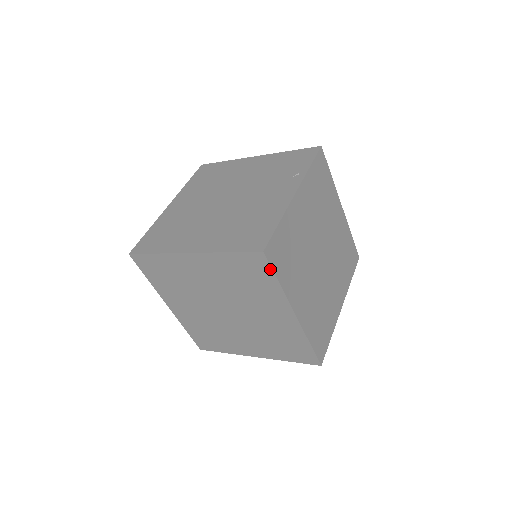
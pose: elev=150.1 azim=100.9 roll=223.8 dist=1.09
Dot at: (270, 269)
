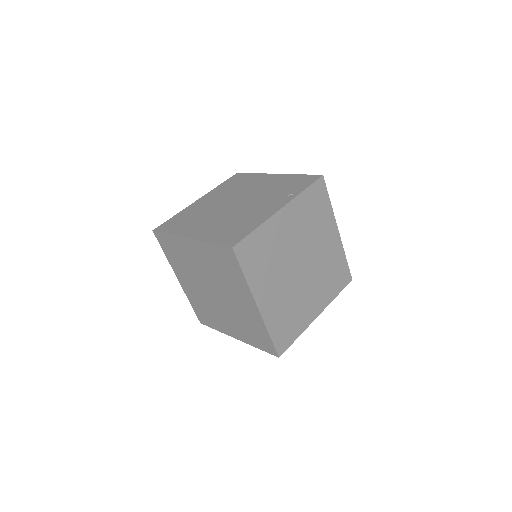
Dot at: (238, 263)
